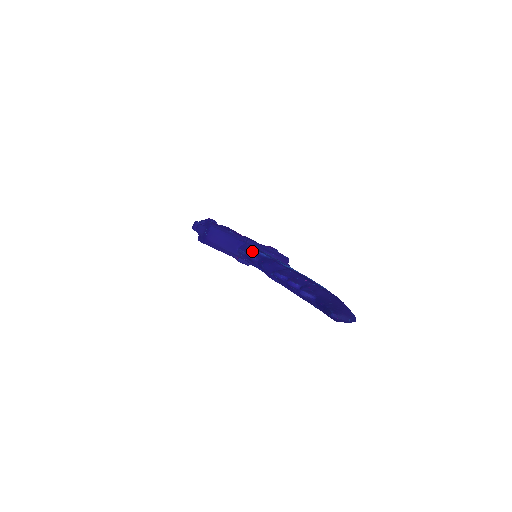
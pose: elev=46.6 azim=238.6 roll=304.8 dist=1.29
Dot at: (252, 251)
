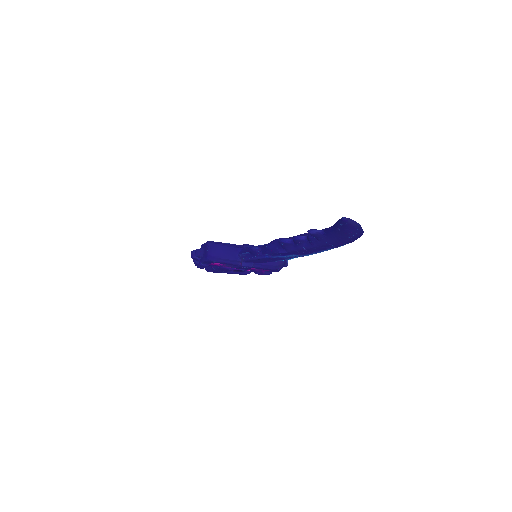
Dot at: occluded
